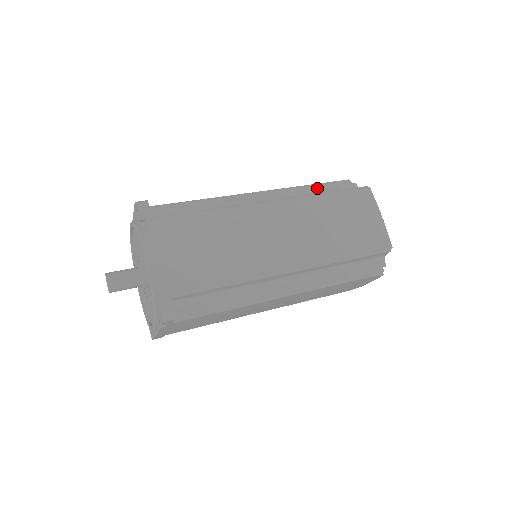
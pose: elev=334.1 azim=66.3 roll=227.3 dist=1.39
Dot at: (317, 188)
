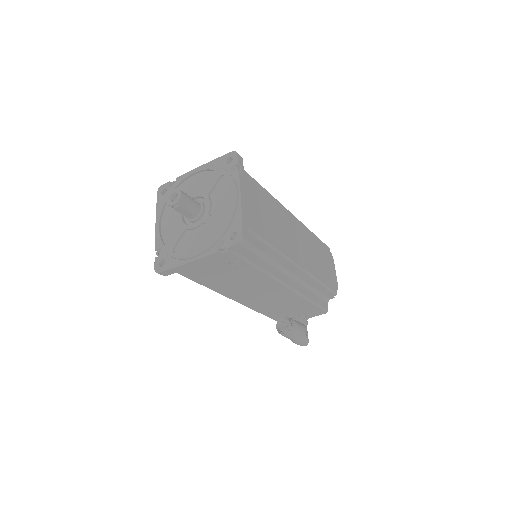
Dot at: occluded
